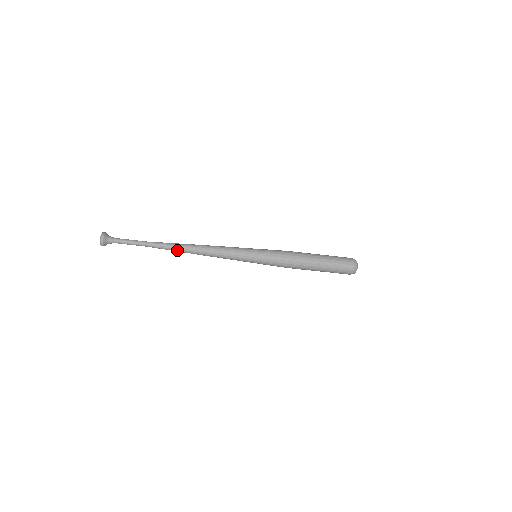
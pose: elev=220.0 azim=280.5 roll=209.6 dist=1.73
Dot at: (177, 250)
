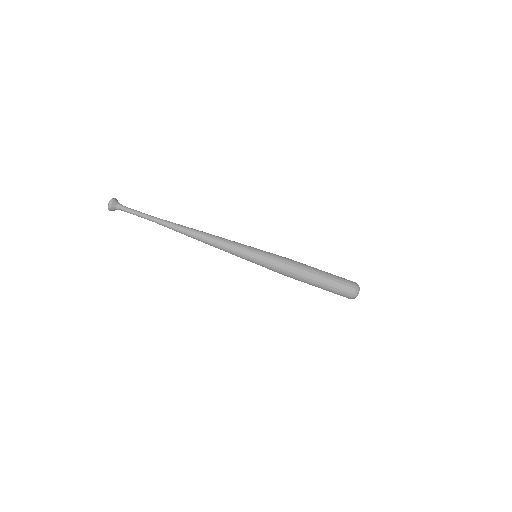
Dot at: (179, 231)
